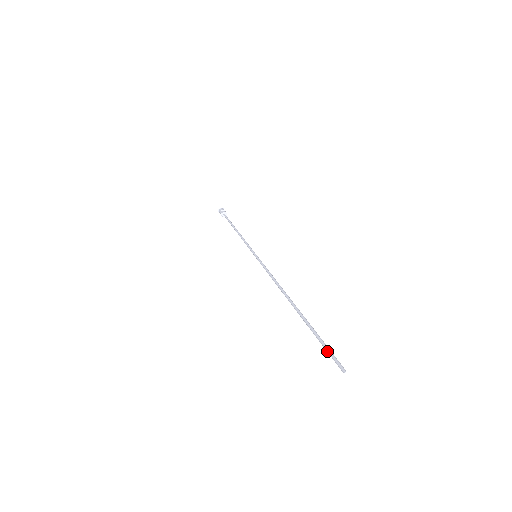
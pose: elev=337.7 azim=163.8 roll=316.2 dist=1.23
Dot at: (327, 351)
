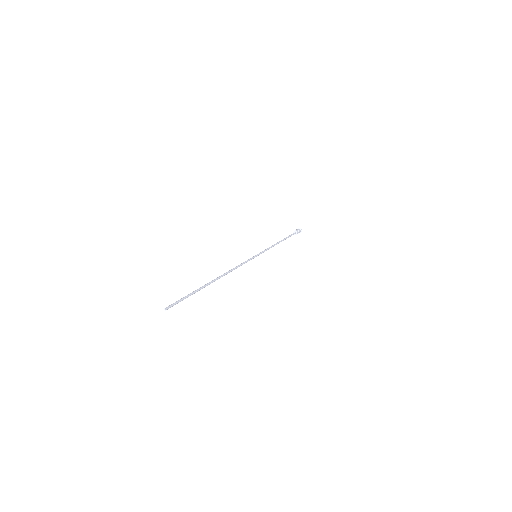
Dot at: (179, 300)
